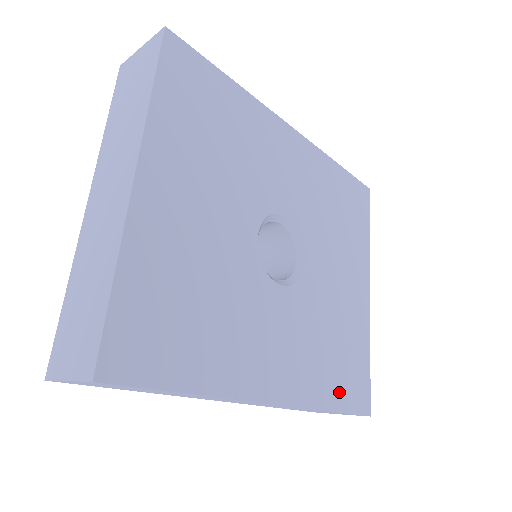
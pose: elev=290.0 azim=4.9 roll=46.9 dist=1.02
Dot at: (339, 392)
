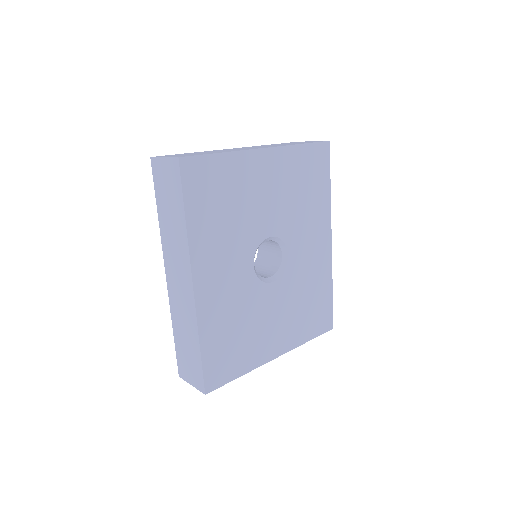
Dot at: (212, 350)
